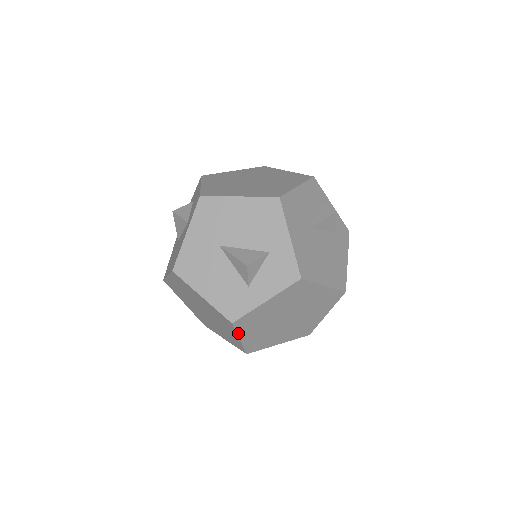
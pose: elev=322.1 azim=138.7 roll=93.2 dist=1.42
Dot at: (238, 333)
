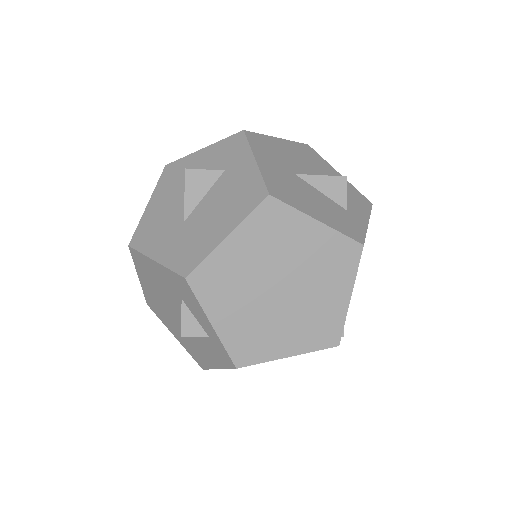
Dot at: (355, 277)
